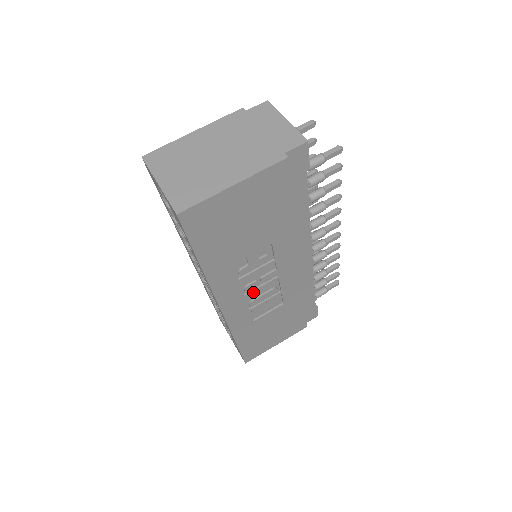
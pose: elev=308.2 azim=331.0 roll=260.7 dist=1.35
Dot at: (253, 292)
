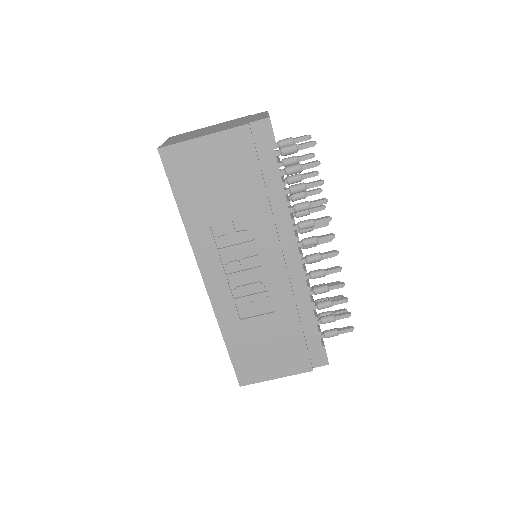
Dot at: (236, 275)
